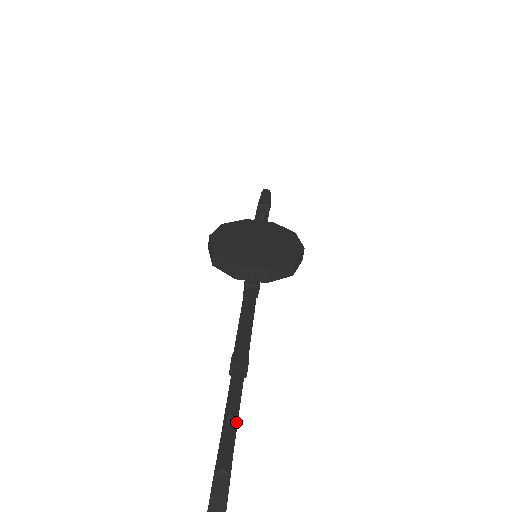
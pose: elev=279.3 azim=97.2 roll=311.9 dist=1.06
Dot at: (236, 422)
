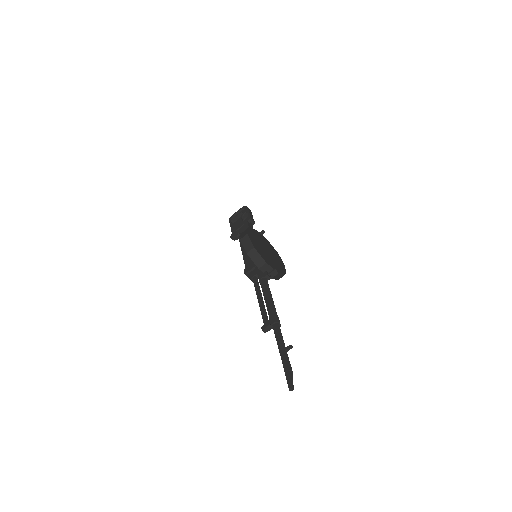
Dot at: (286, 350)
